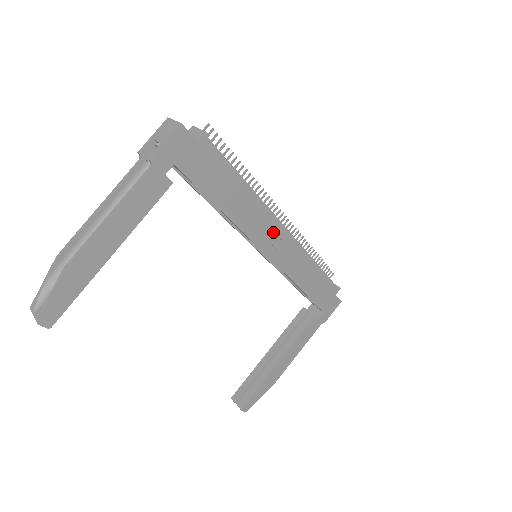
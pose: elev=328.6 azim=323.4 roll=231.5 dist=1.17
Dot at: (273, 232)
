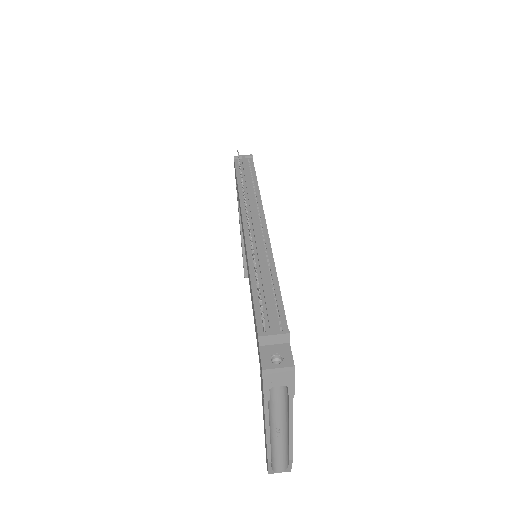
Dot at: occluded
